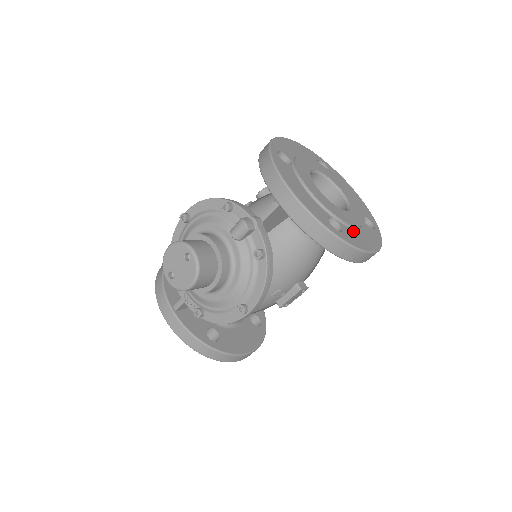
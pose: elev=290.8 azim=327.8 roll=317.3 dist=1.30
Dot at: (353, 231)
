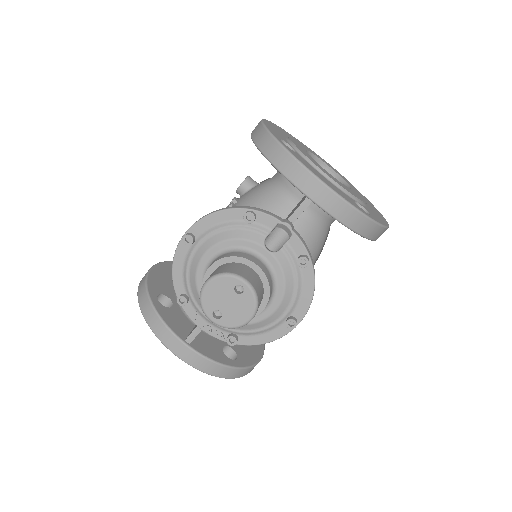
Dot at: (369, 209)
